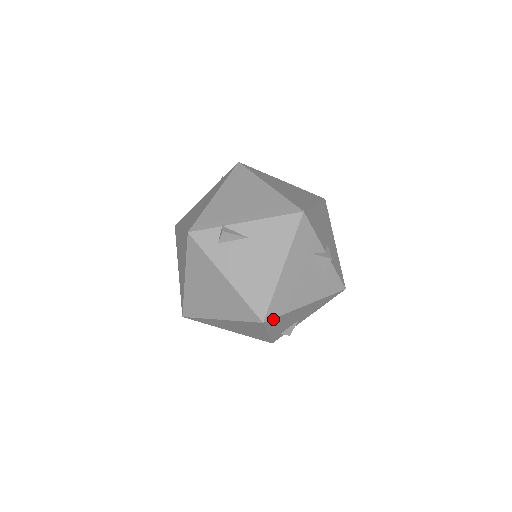
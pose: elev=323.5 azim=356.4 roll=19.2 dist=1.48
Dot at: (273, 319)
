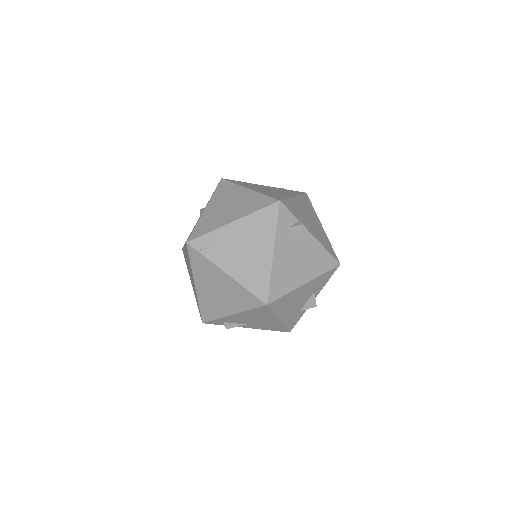
Dot at: (268, 308)
